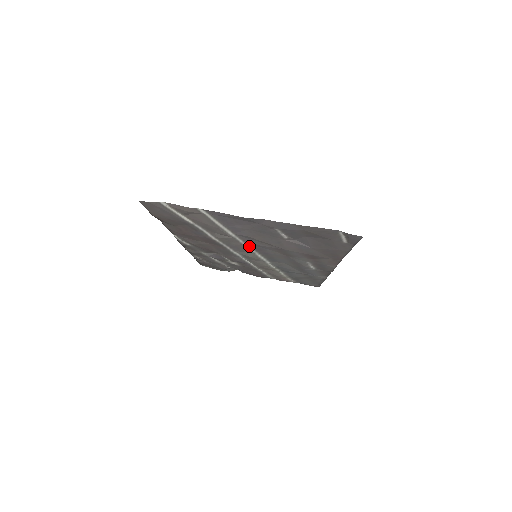
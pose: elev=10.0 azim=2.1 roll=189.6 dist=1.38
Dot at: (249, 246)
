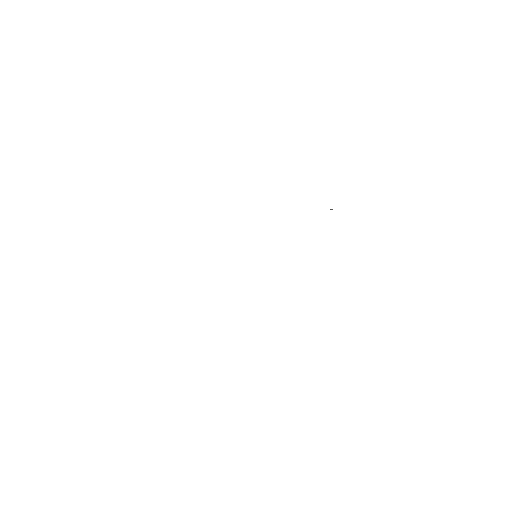
Dot at: occluded
